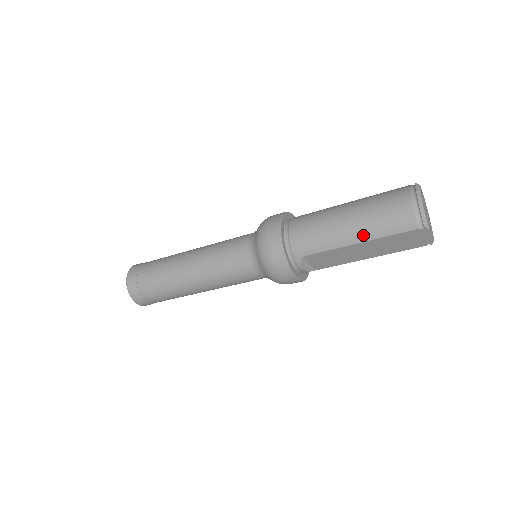
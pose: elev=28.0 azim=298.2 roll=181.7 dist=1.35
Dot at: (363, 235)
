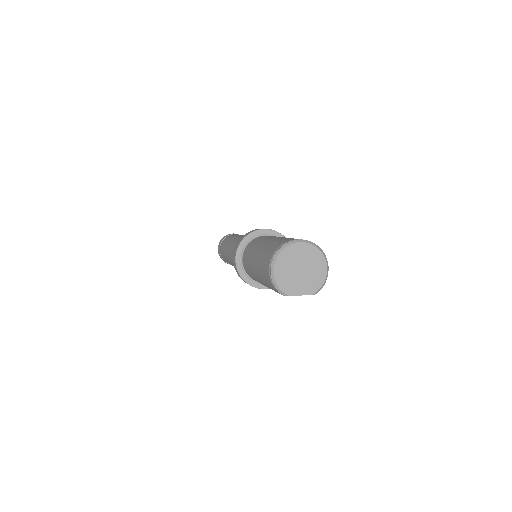
Dot at: (264, 284)
